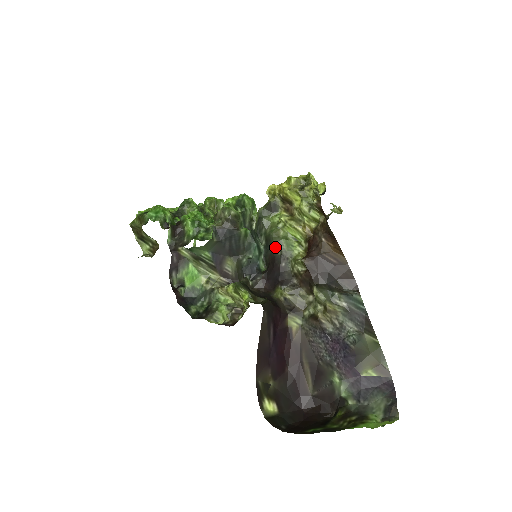
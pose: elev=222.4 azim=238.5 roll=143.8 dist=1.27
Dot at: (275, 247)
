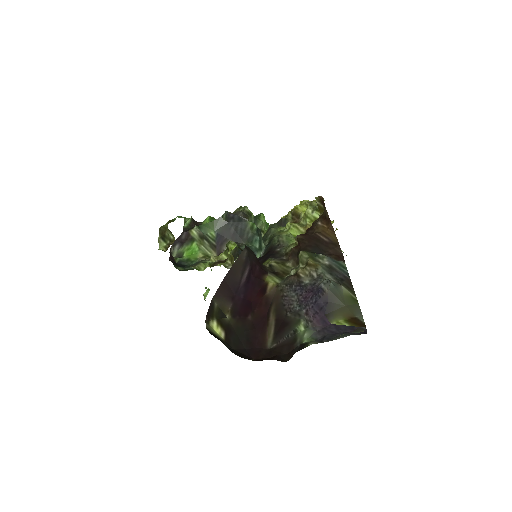
Dot at: (275, 241)
